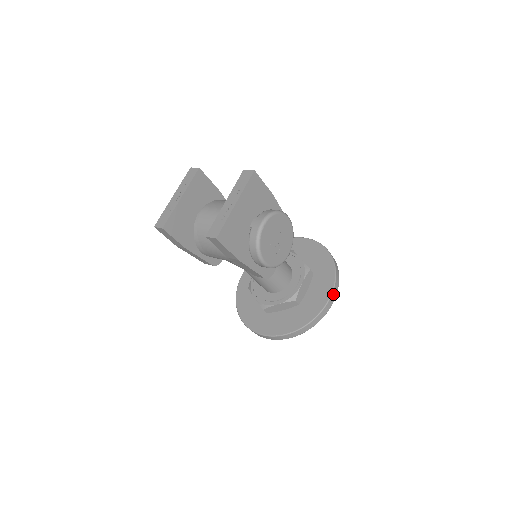
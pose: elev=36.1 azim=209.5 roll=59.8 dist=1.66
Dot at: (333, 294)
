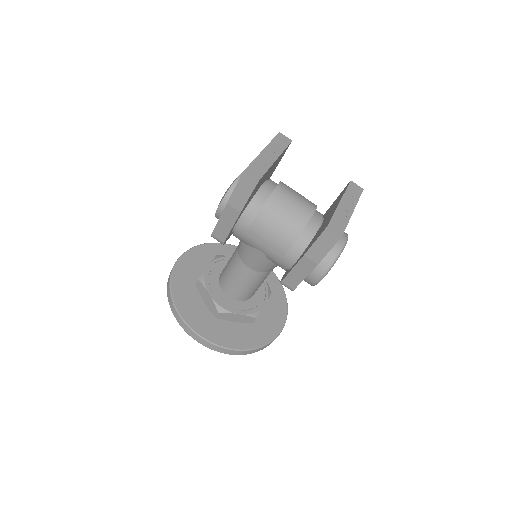
Dot at: (283, 326)
